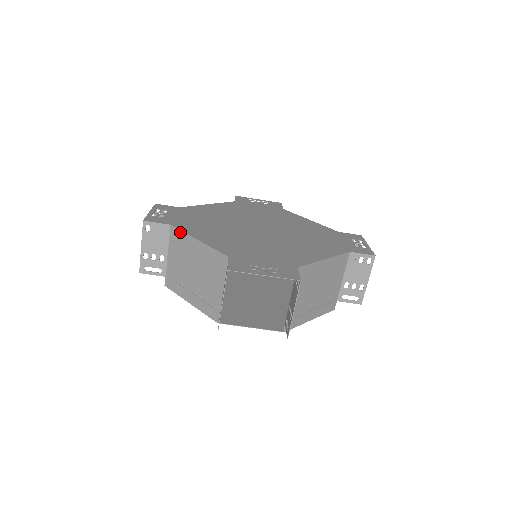
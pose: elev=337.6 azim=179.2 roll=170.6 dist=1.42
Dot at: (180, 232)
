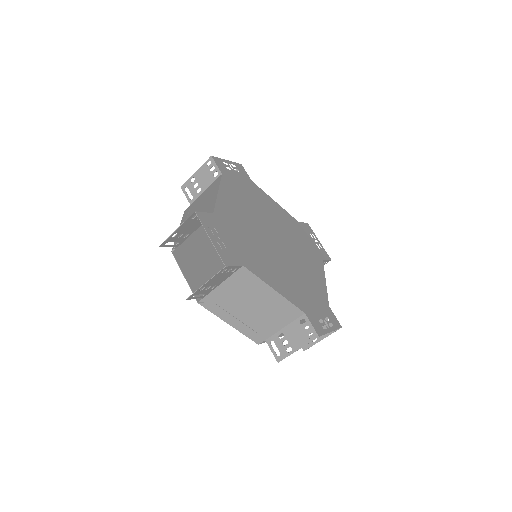
Dot at: (219, 181)
